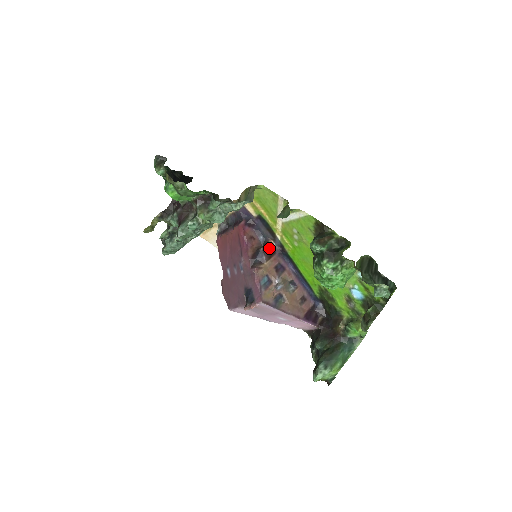
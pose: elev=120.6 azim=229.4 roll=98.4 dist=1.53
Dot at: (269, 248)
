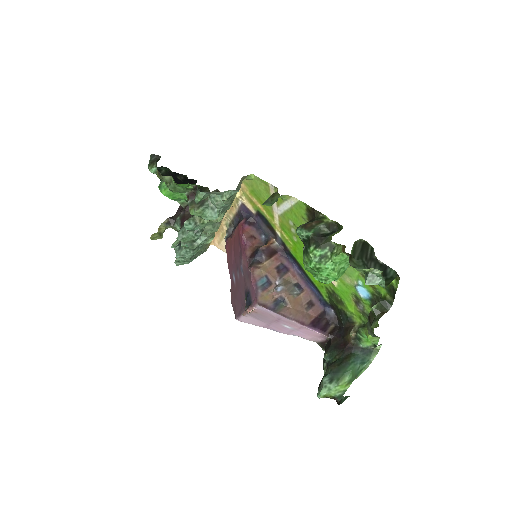
Dot at: (270, 247)
